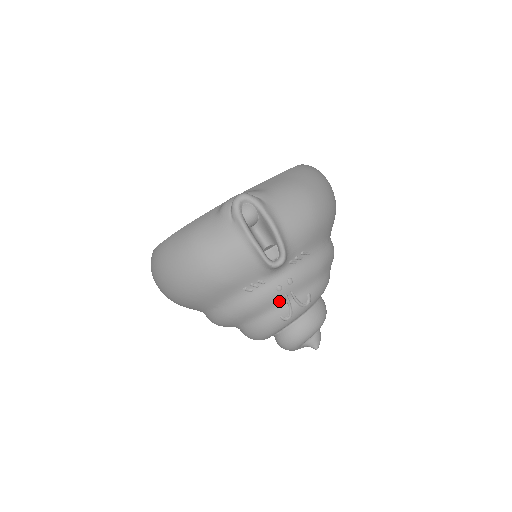
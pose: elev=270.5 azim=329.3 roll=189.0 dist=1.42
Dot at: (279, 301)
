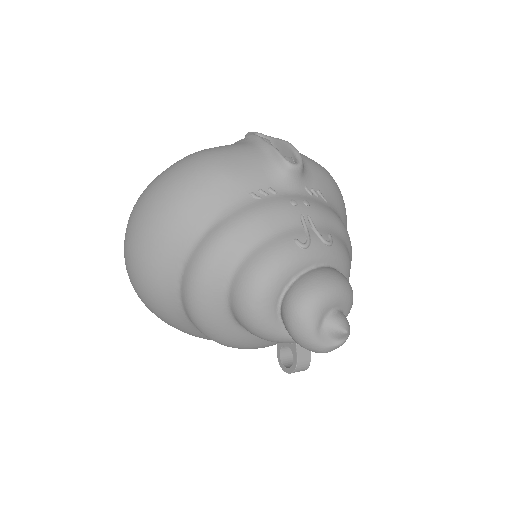
Dot at: (293, 220)
